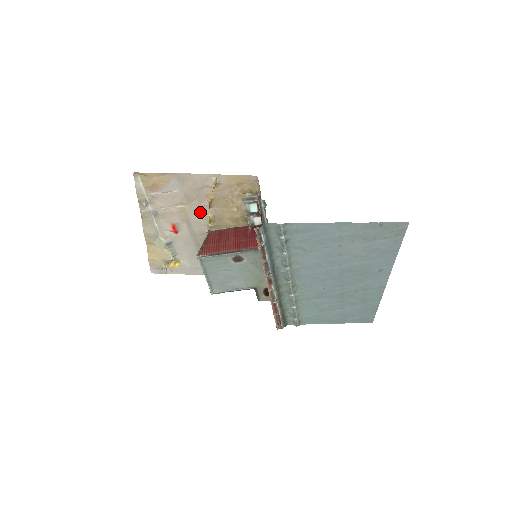
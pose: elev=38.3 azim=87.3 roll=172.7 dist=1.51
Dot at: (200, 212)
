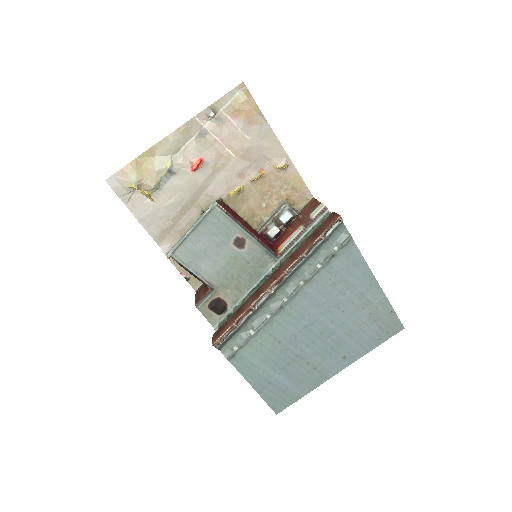
Dot at: (237, 176)
